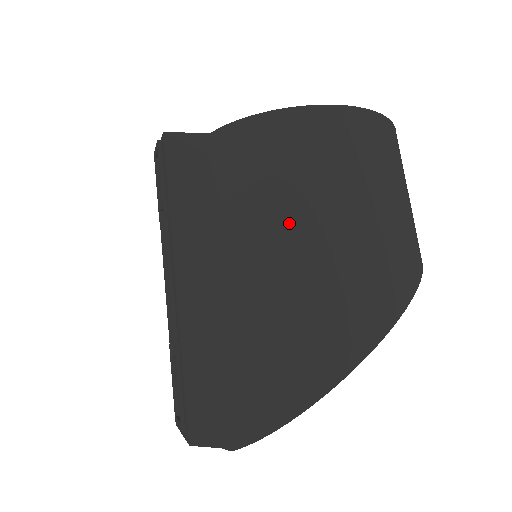
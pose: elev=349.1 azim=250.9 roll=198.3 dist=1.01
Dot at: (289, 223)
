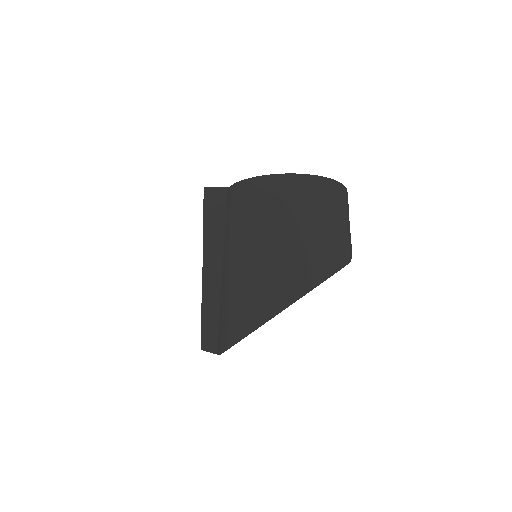
Dot at: (254, 237)
